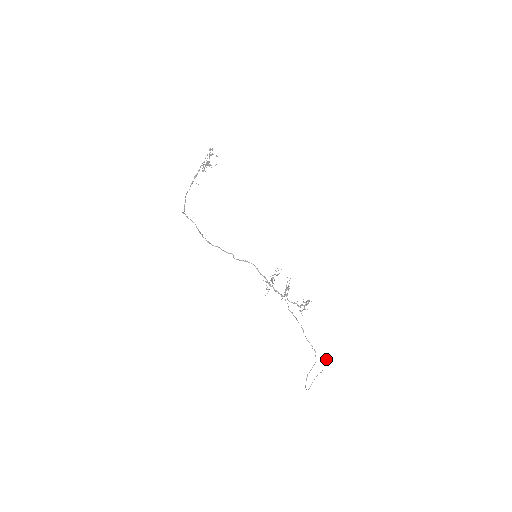
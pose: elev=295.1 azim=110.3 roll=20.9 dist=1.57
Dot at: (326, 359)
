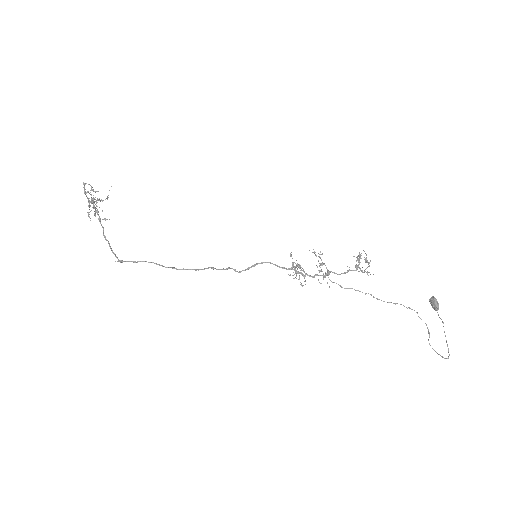
Dot at: (434, 302)
